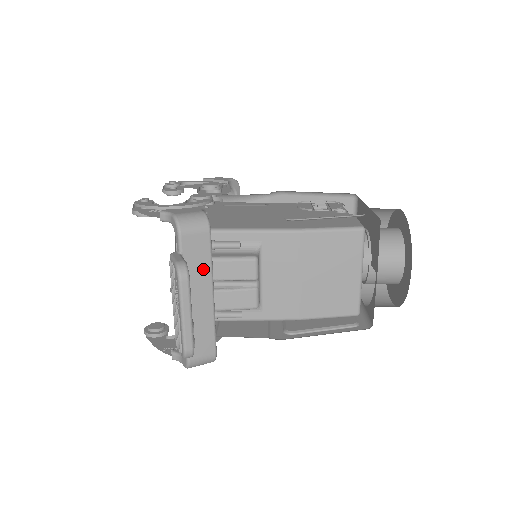
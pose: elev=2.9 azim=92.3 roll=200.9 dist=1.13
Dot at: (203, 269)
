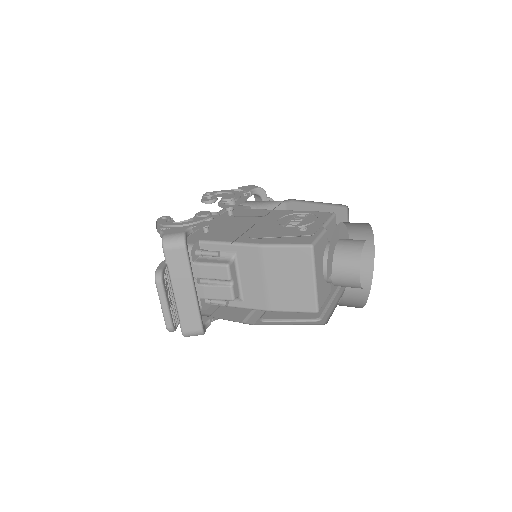
Dot at: (184, 273)
